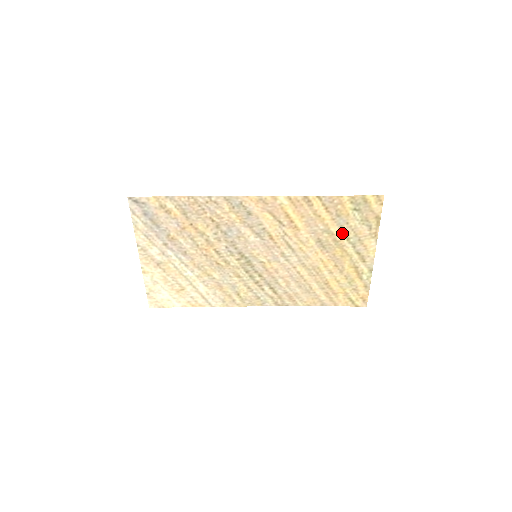
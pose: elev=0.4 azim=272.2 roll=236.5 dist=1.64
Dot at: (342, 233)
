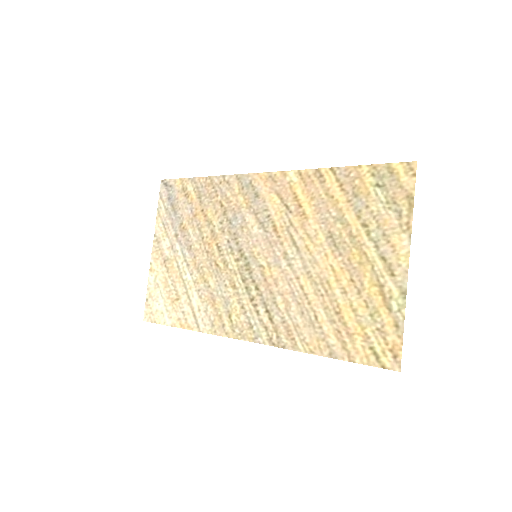
Dot at: (360, 223)
